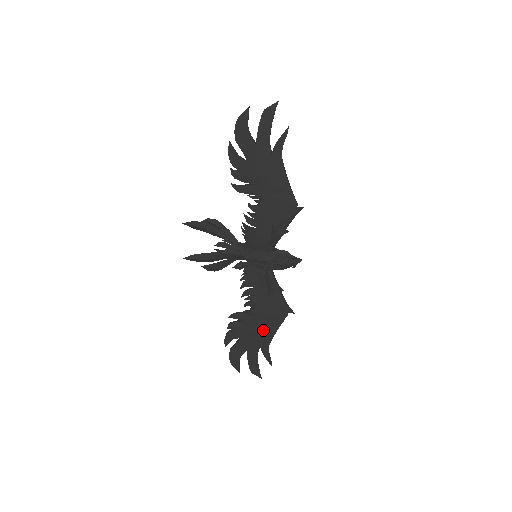
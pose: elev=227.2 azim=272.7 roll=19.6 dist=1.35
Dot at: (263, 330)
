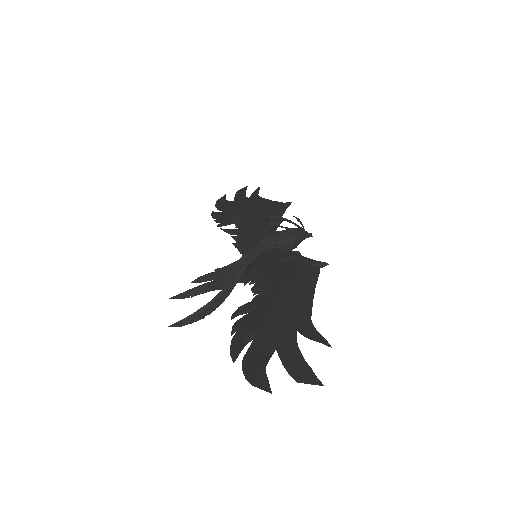
Dot at: (289, 300)
